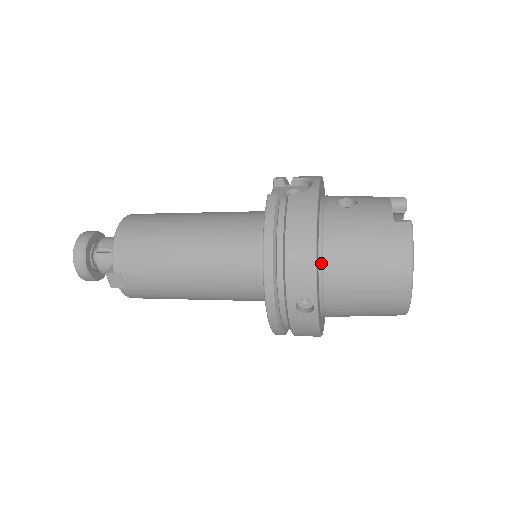
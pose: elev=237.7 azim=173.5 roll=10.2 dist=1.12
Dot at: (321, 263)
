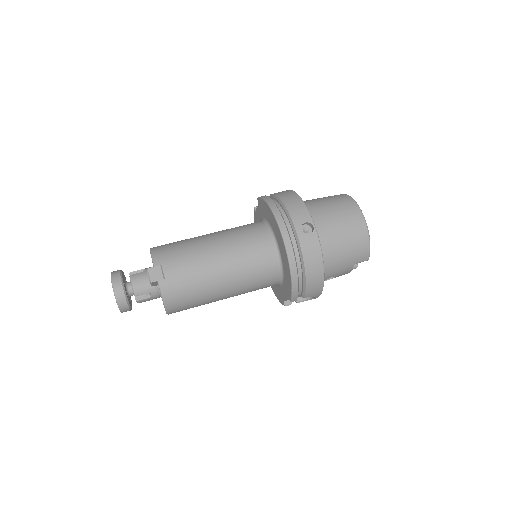
Dot at: occluded
